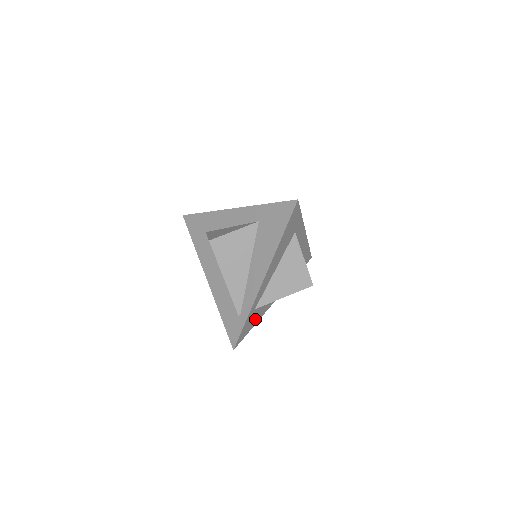
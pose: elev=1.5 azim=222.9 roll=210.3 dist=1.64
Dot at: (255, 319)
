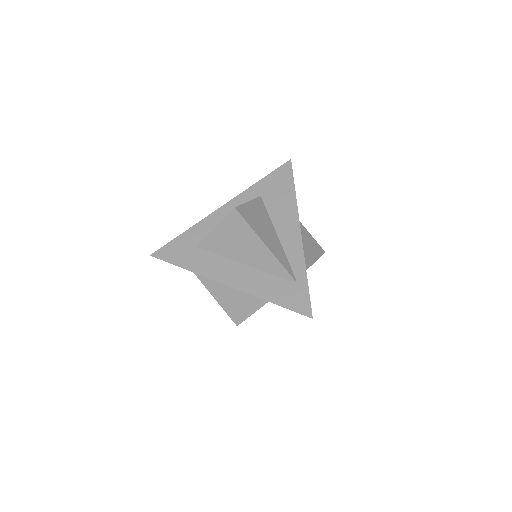
Dot at: occluded
